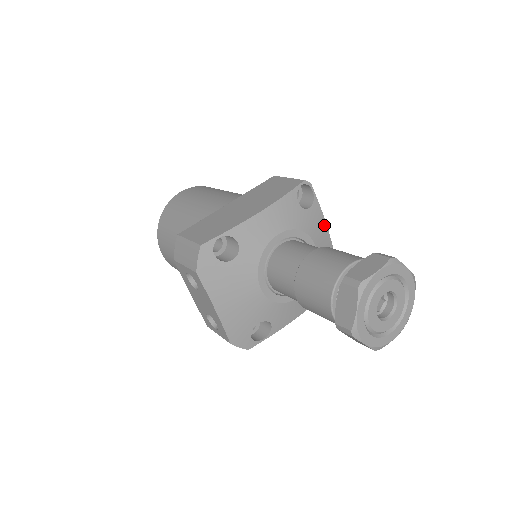
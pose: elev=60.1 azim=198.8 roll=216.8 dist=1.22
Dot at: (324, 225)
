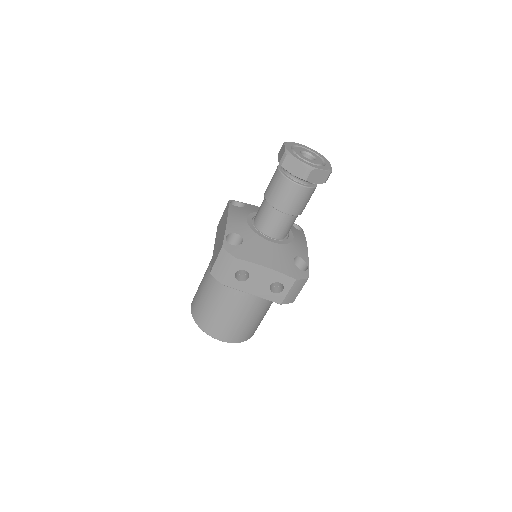
Dot at: occluded
